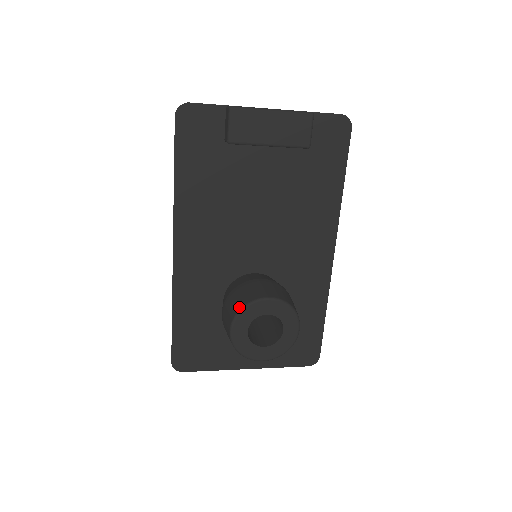
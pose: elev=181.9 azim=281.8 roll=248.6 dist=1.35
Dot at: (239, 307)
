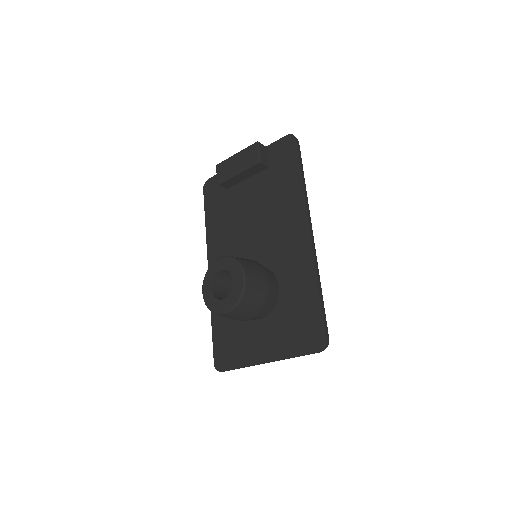
Dot at: occluded
